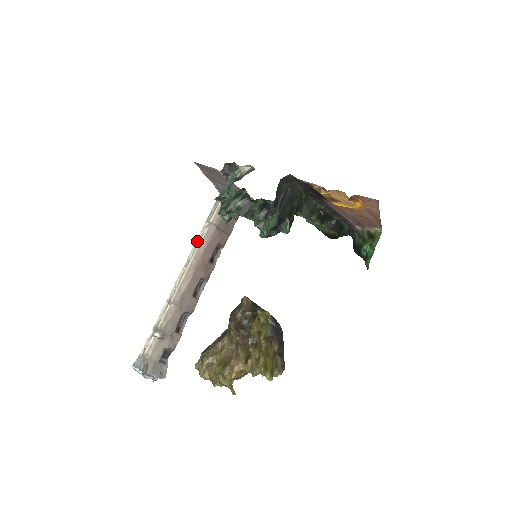
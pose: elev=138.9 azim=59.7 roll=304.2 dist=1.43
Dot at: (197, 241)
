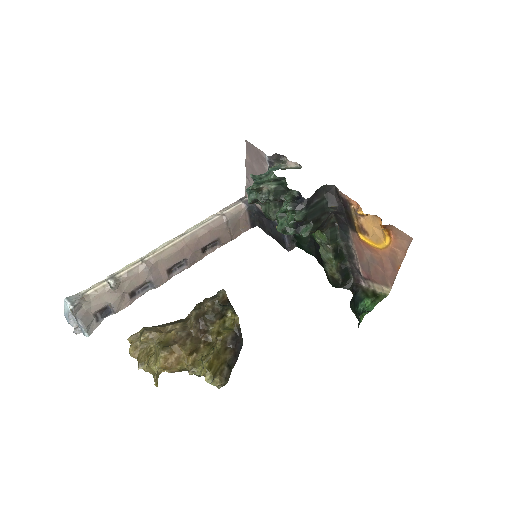
Dot at: (202, 222)
